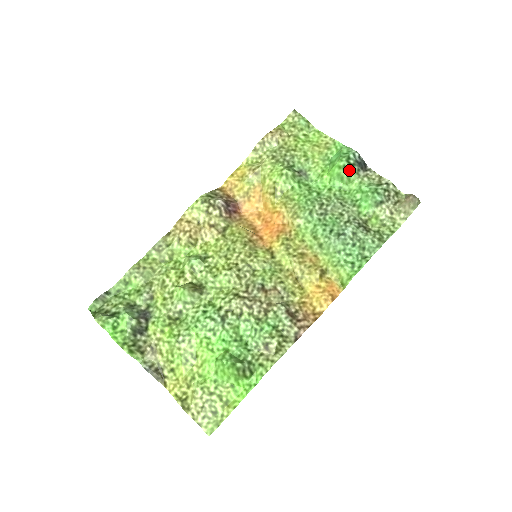
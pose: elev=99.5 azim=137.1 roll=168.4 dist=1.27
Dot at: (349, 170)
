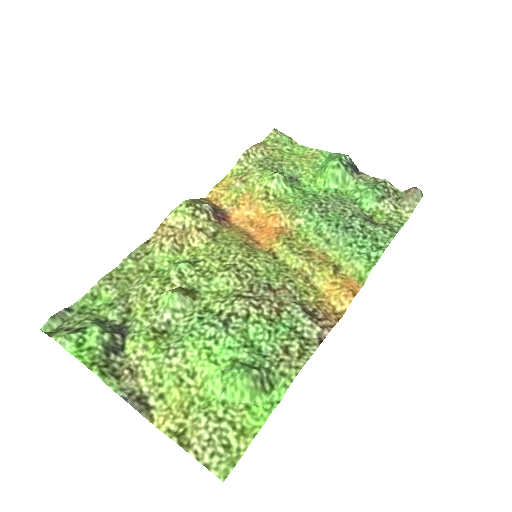
Dot at: (343, 170)
